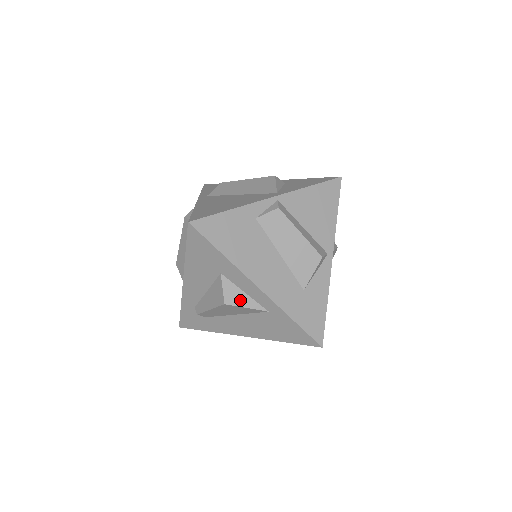
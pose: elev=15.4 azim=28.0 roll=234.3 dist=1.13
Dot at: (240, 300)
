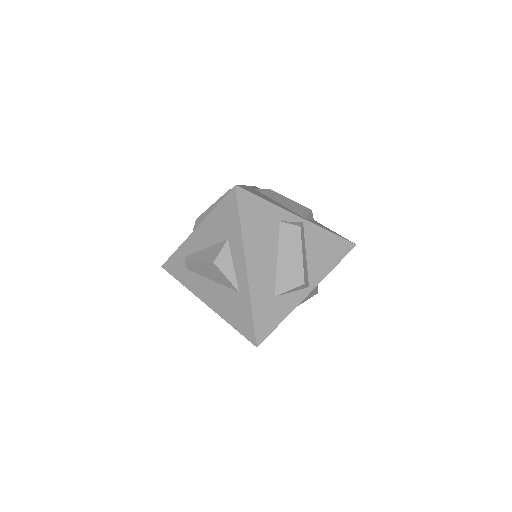
Dot at: (226, 268)
